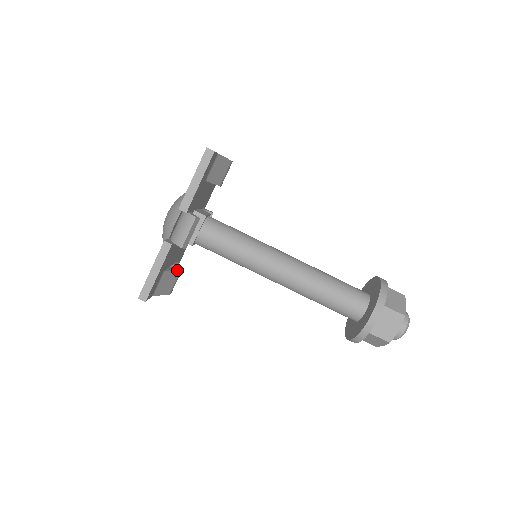
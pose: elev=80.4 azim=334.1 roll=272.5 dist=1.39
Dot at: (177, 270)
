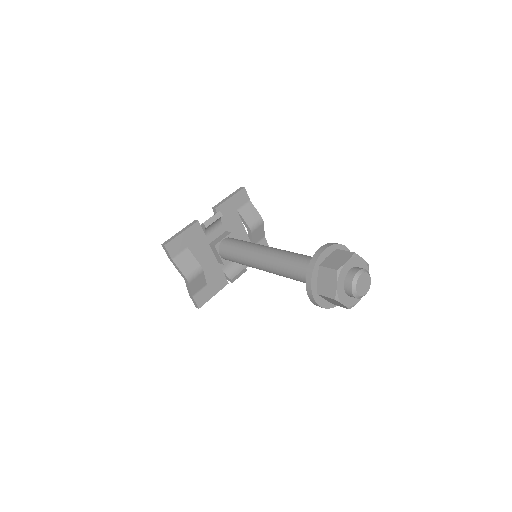
Dot at: occluded
